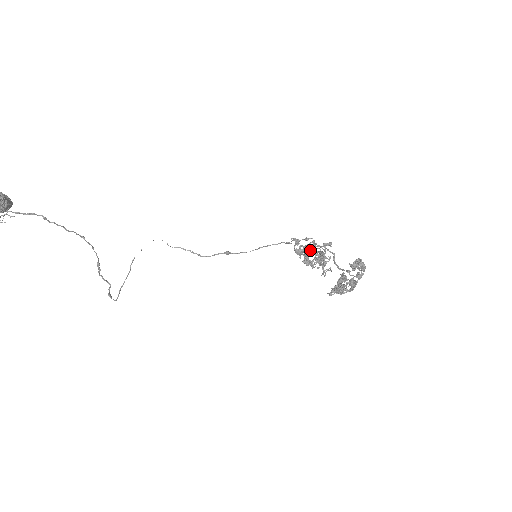
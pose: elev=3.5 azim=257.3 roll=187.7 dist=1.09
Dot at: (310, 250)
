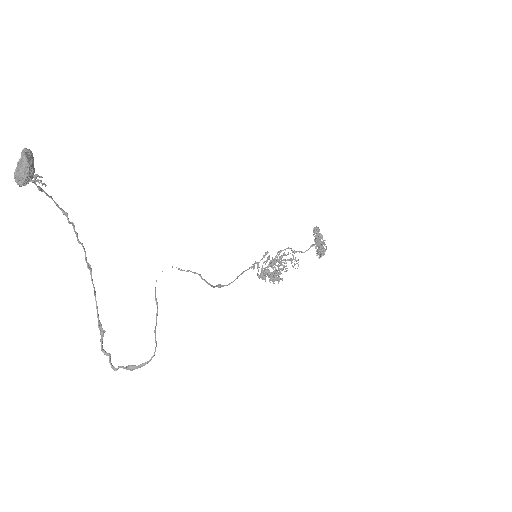
Dot at: (278, 252)
